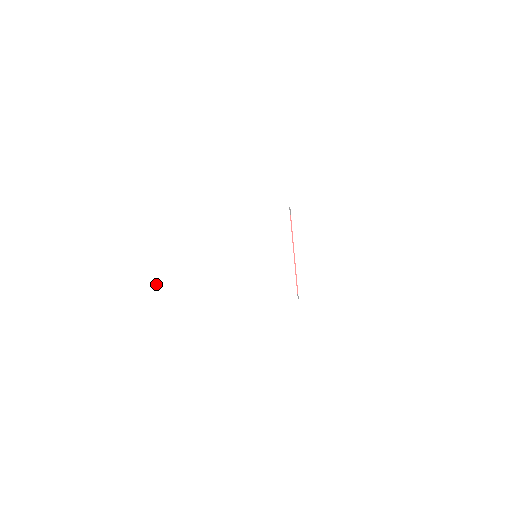
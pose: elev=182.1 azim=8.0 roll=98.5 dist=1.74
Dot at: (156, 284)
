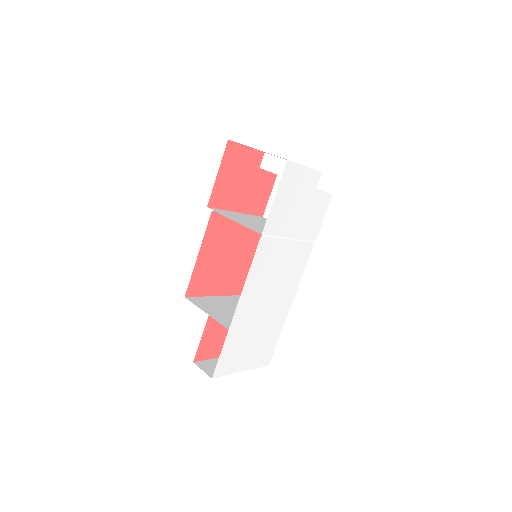
Dot at: (259, 353)
